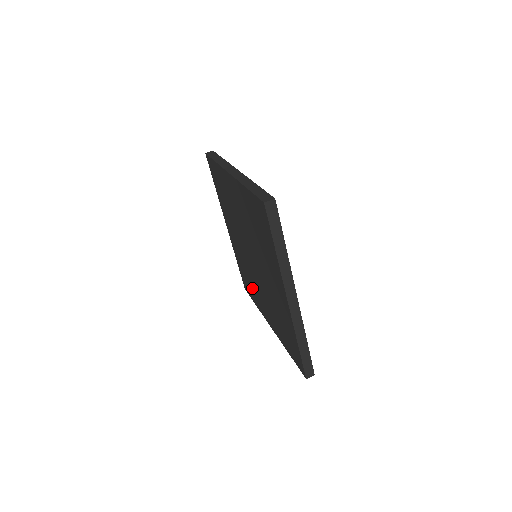
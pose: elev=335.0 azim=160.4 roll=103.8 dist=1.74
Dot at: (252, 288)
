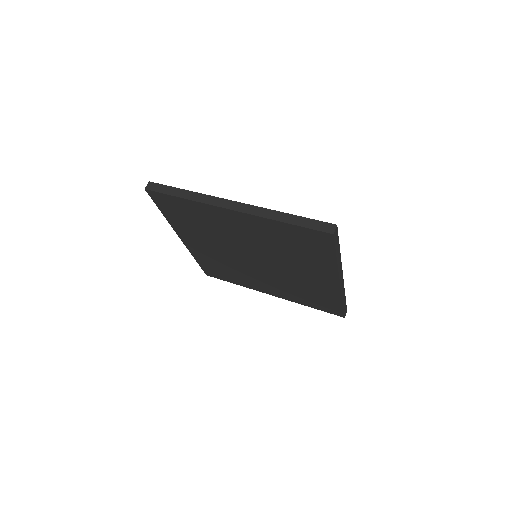
Dot at: (315, 293)
